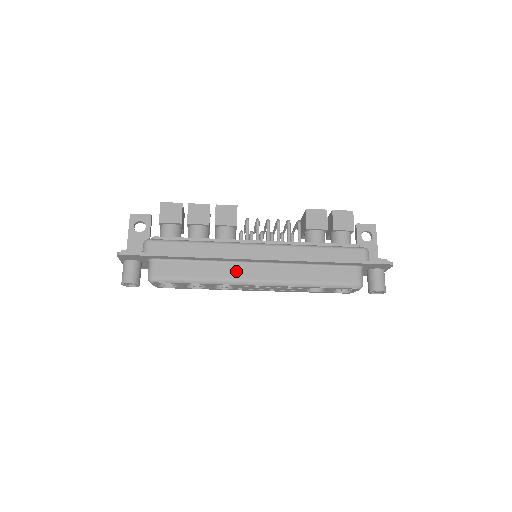
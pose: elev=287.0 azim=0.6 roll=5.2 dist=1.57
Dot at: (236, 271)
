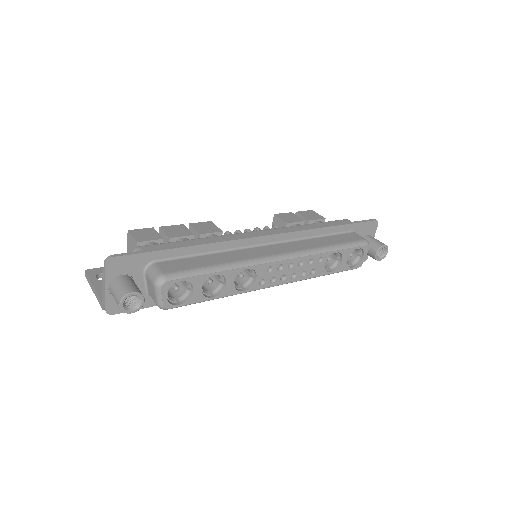
Dot at: (252, 253)
